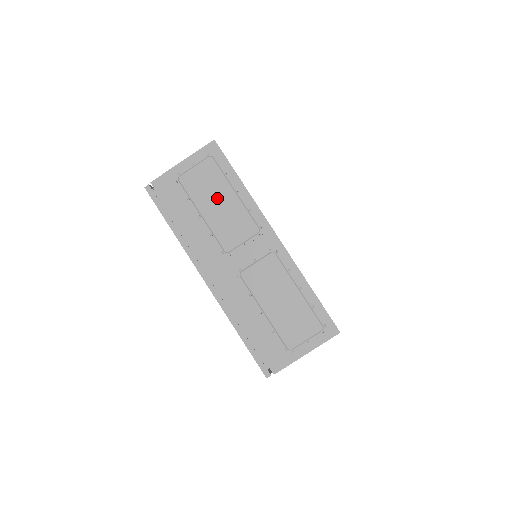
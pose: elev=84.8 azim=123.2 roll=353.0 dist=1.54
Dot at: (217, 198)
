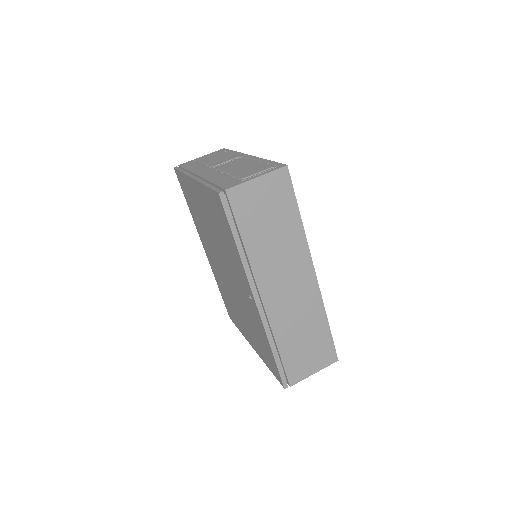
Dot at: (216, 157)
